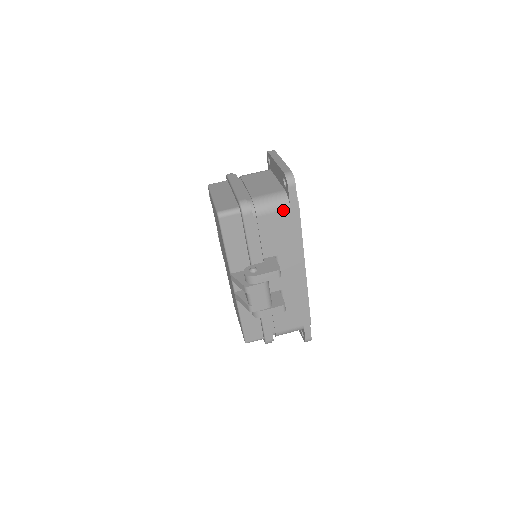
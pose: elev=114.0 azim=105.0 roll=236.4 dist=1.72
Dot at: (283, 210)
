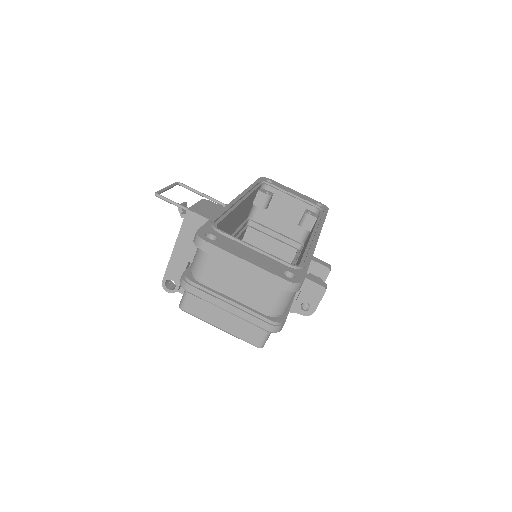
Dot at: occluded
